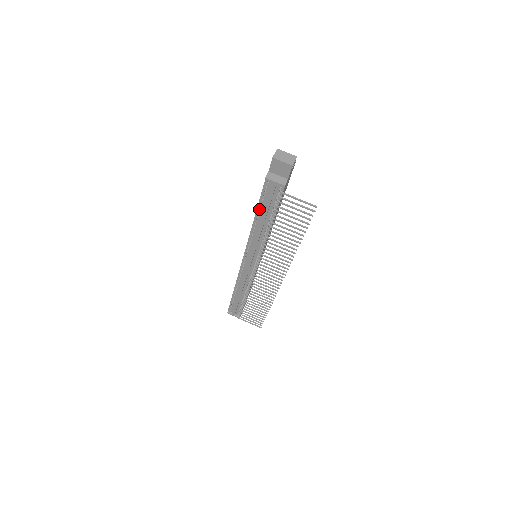
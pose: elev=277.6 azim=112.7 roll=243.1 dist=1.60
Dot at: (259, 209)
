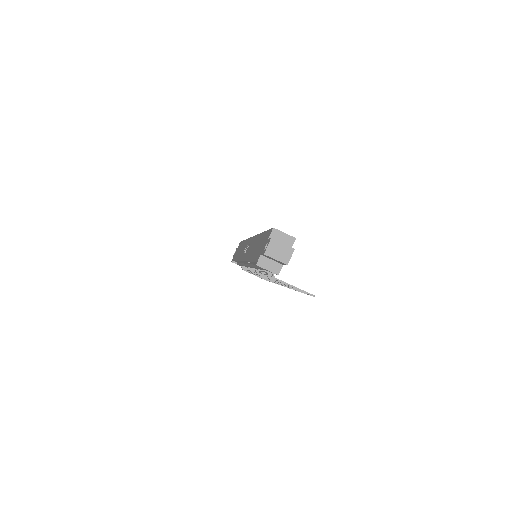
Dot at: occluded
